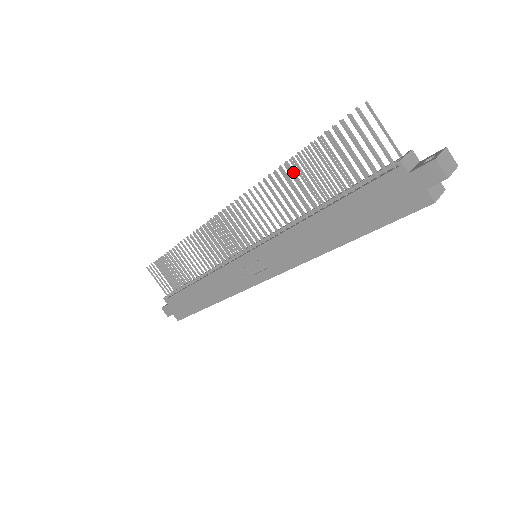
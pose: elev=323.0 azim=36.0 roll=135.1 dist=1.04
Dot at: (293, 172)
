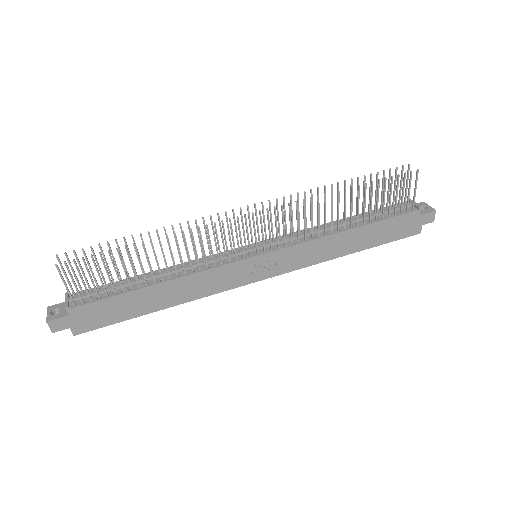
Dot at: occluded
